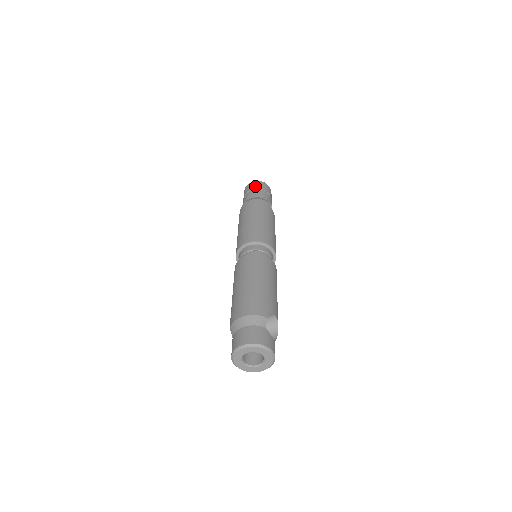
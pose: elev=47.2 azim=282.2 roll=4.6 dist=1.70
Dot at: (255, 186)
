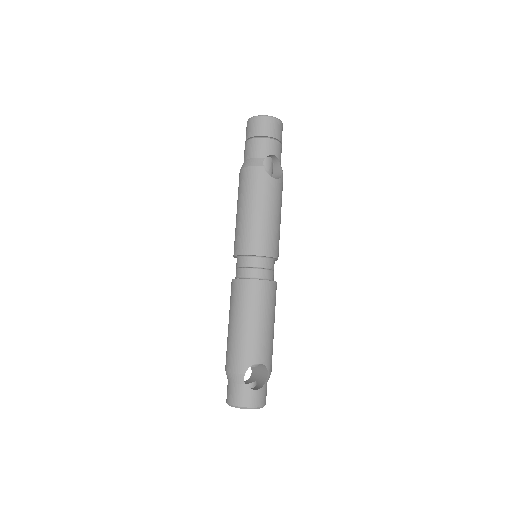
Dot at: (249, 132)
